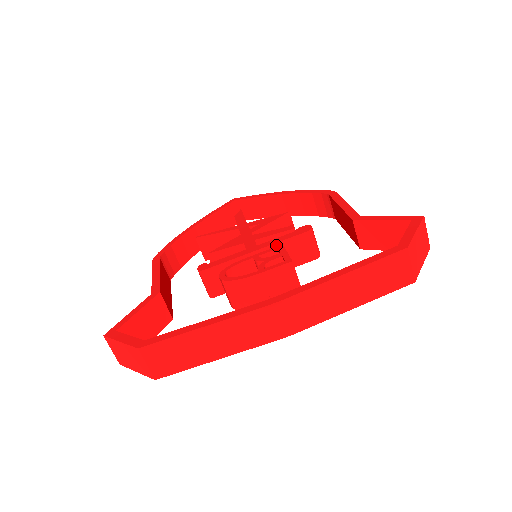
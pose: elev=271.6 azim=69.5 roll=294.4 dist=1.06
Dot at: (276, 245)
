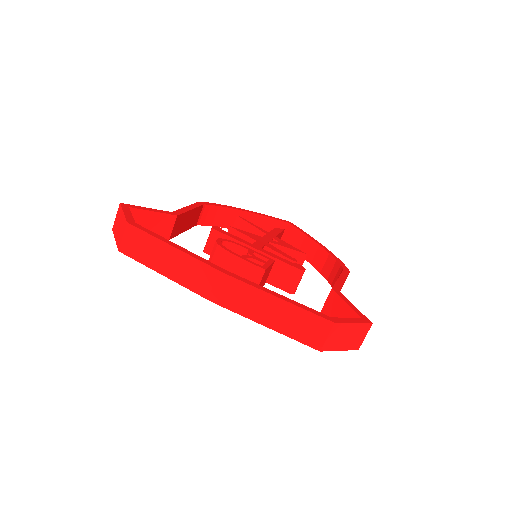
Dot at: (272, 258)
